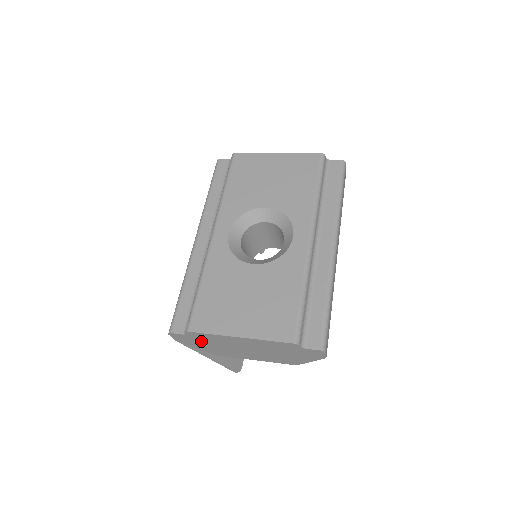
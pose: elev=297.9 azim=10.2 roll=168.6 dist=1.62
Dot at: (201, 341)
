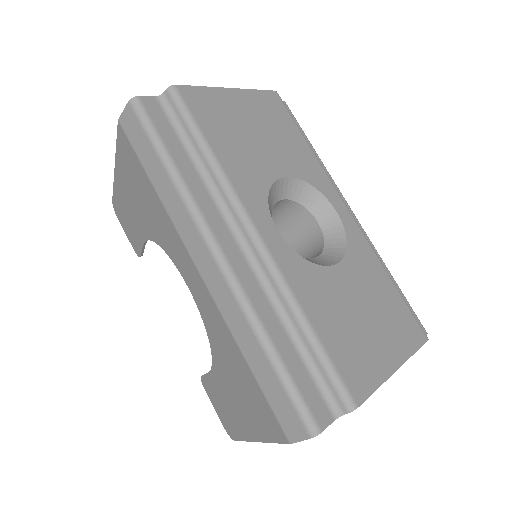
Dot at: occluded
